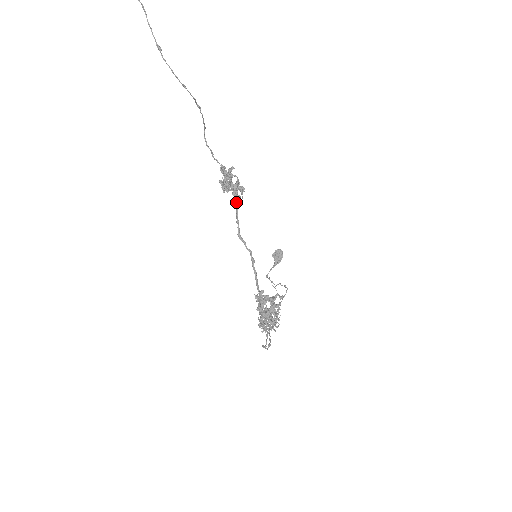
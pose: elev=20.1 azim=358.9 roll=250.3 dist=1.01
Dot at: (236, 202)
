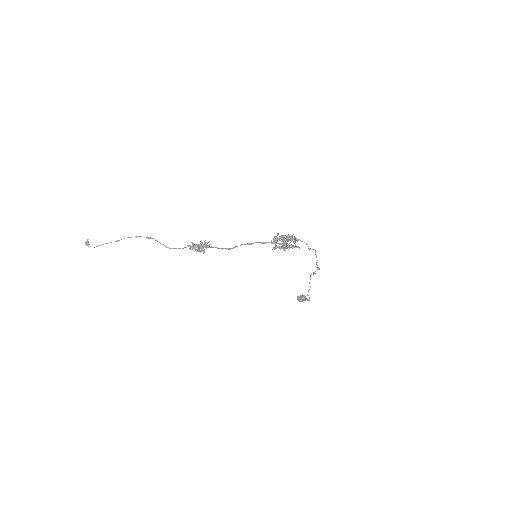
Dot at: (212, 247)
